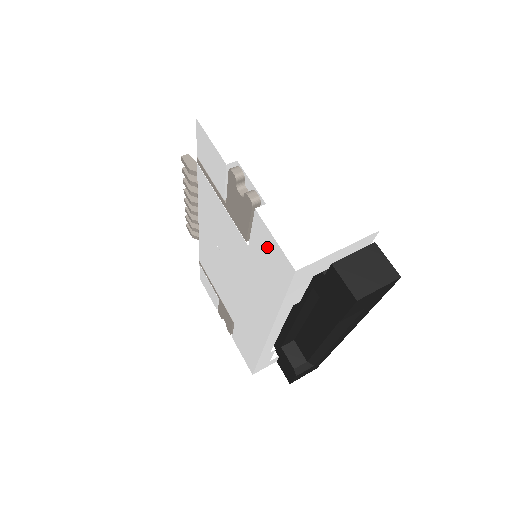
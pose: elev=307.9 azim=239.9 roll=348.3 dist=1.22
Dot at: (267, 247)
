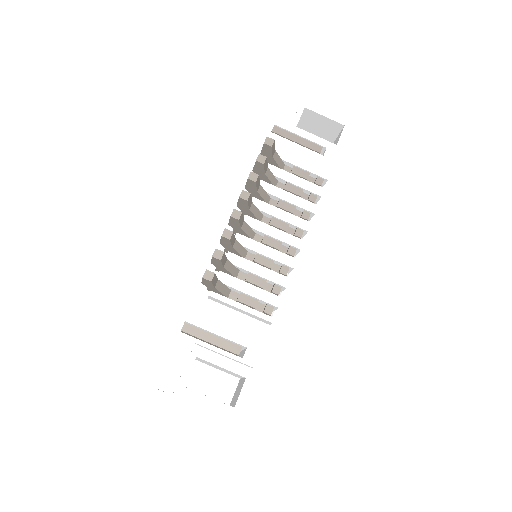
Dot at: occluded
